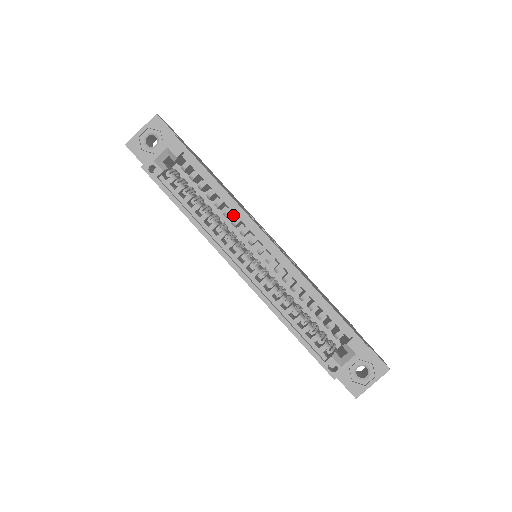
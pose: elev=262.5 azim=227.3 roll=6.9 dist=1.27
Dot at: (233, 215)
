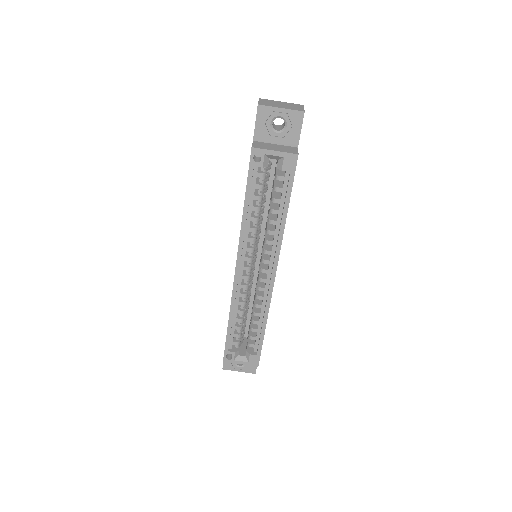
Dot at: occluded
